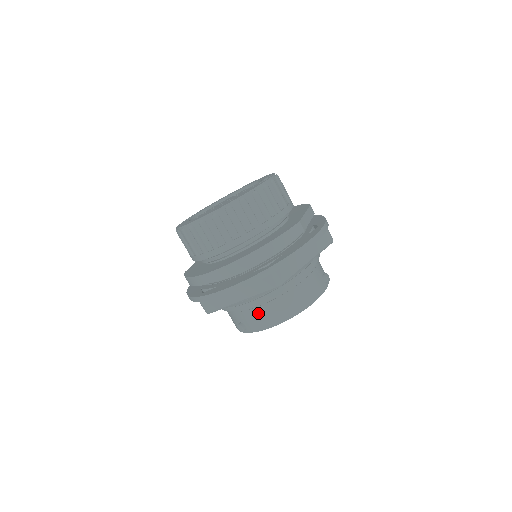
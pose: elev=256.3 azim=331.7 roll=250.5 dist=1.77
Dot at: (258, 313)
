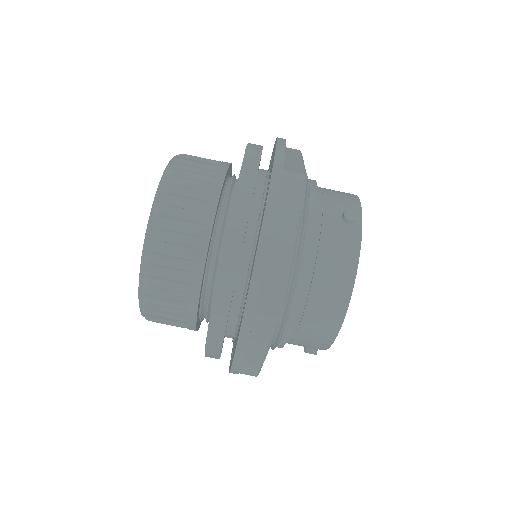
Dot at: (304, 338)
